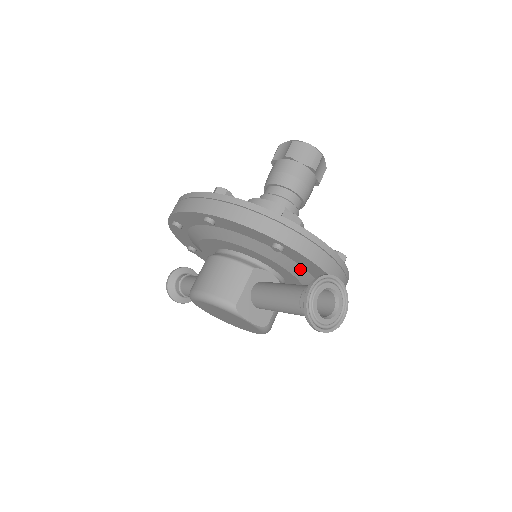
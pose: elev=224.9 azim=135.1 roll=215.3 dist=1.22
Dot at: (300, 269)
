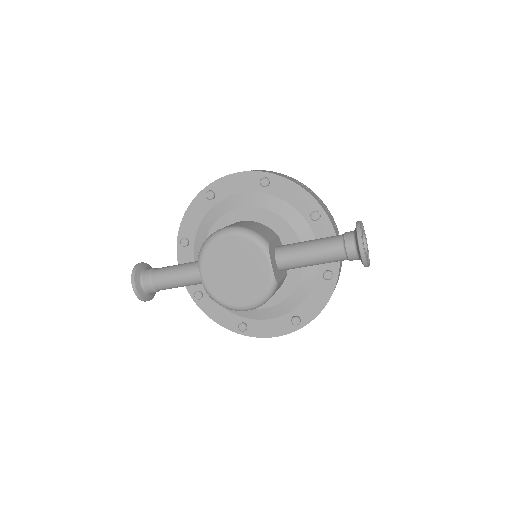
Dot at: occluded
